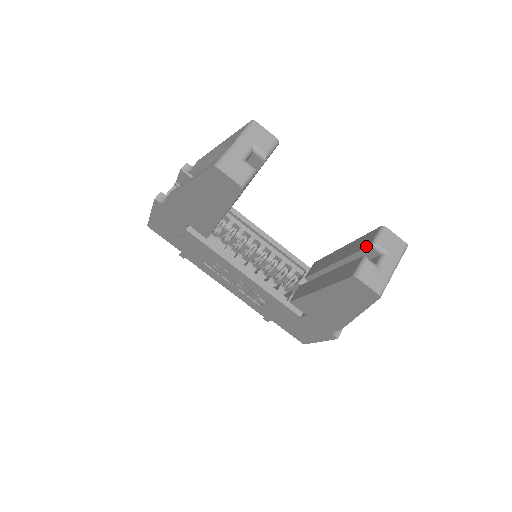
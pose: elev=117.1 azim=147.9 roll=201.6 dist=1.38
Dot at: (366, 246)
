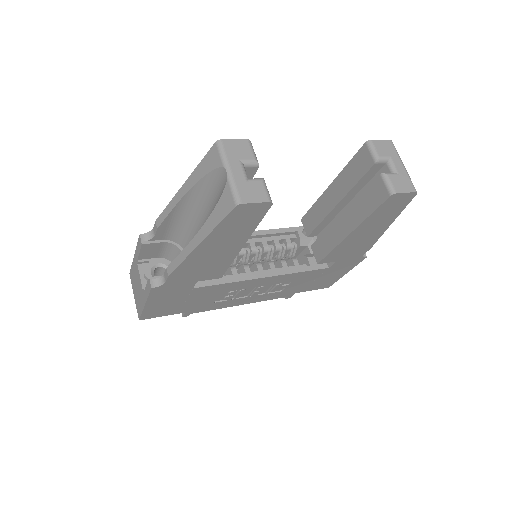
Dot at: (370, 166)
